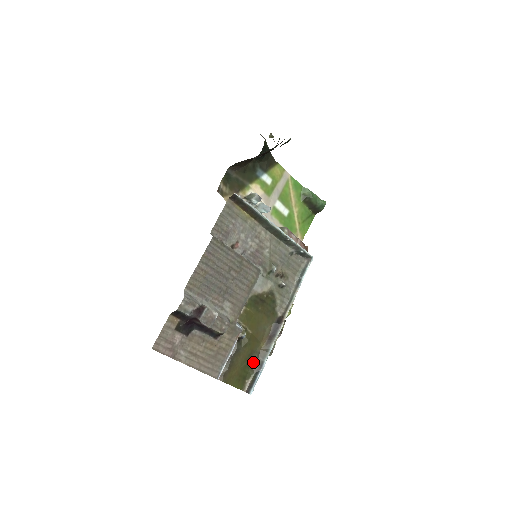
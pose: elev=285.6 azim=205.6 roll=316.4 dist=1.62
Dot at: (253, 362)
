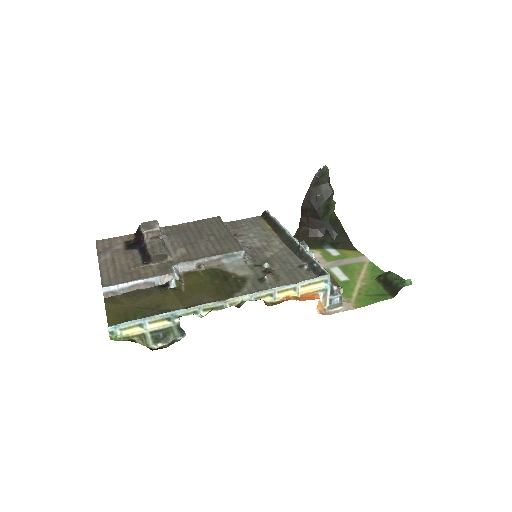
Dot at: occluded
